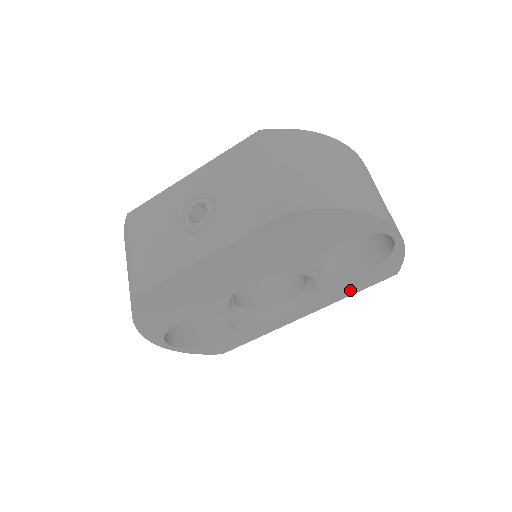
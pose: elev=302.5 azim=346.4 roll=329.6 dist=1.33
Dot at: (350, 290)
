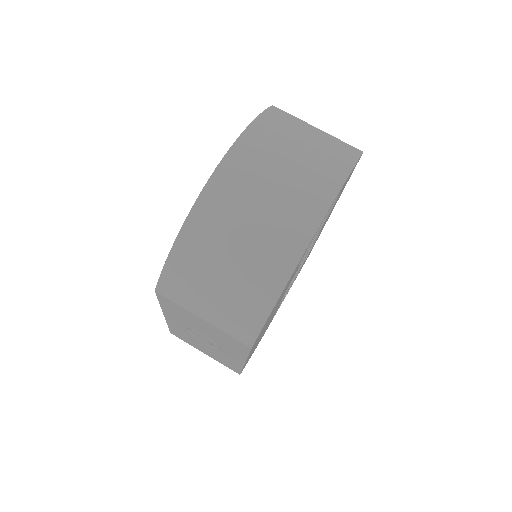
Dot at: occluded
